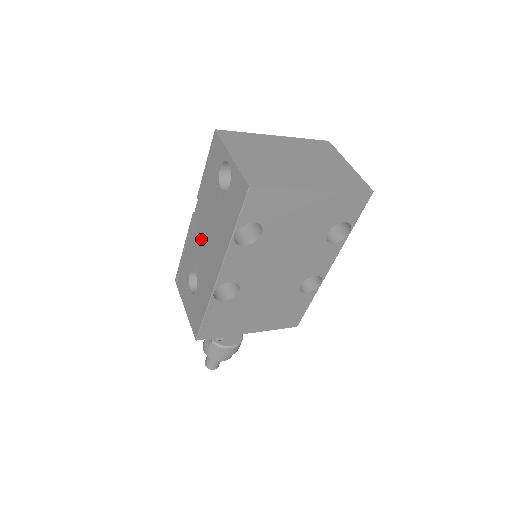
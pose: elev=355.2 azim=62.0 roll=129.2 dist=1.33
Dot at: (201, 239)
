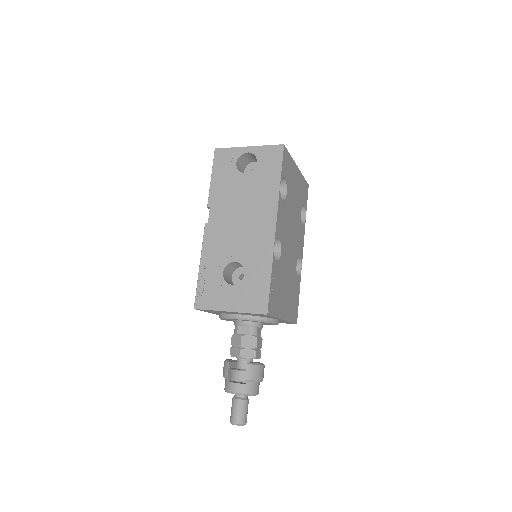
Dot at: (232, 228)
